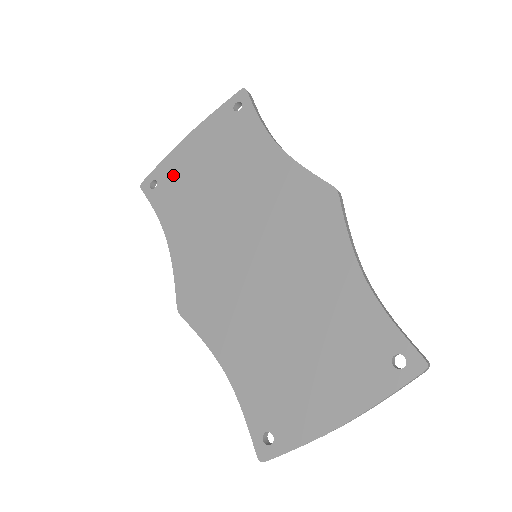
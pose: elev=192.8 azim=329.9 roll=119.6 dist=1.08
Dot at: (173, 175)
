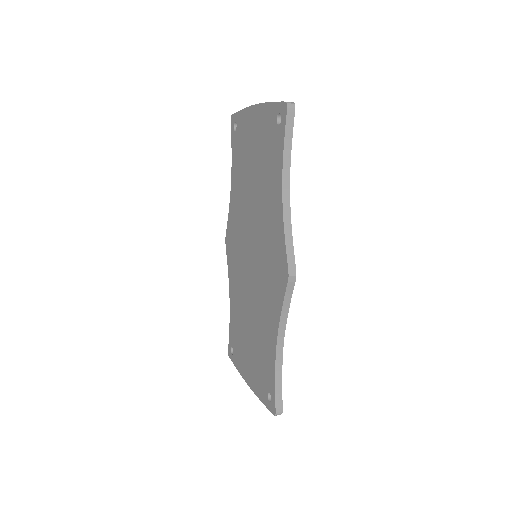
Dot at: (242, 133)
